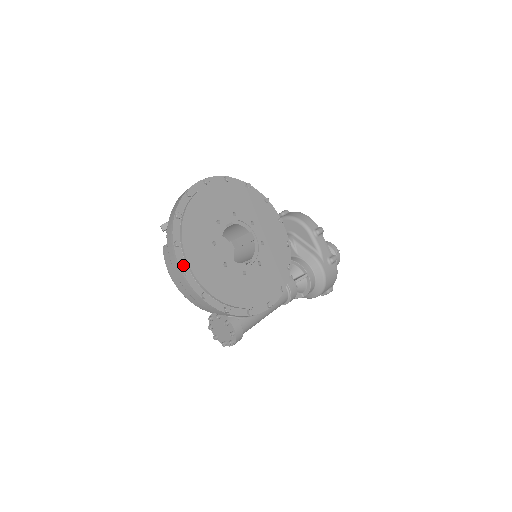
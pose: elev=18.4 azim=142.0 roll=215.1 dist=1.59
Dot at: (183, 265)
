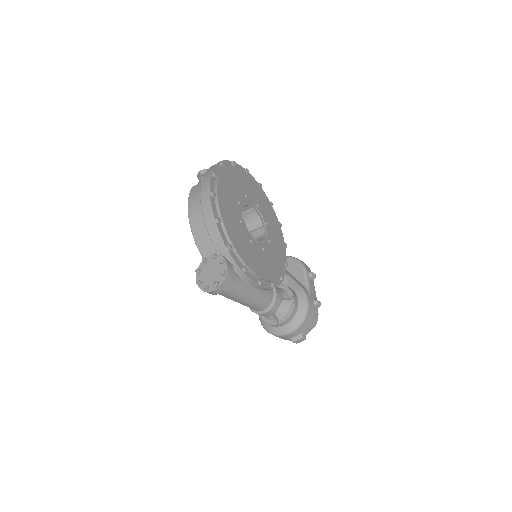
Dot at: (212, 189)
